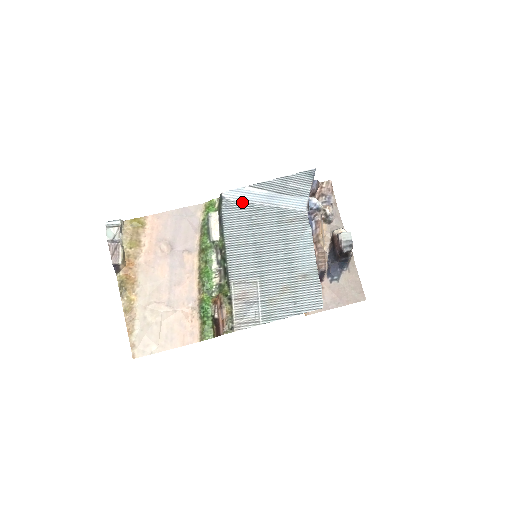
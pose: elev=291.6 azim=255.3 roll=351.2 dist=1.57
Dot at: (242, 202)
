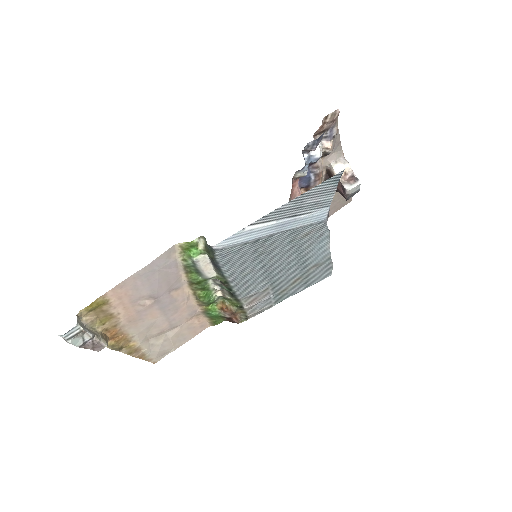
Dot at: (243, 244)
